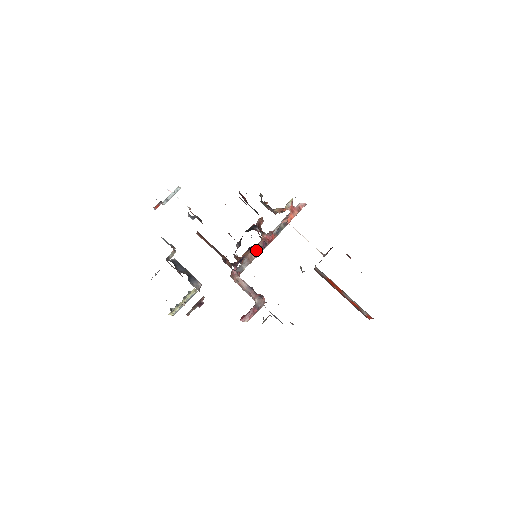
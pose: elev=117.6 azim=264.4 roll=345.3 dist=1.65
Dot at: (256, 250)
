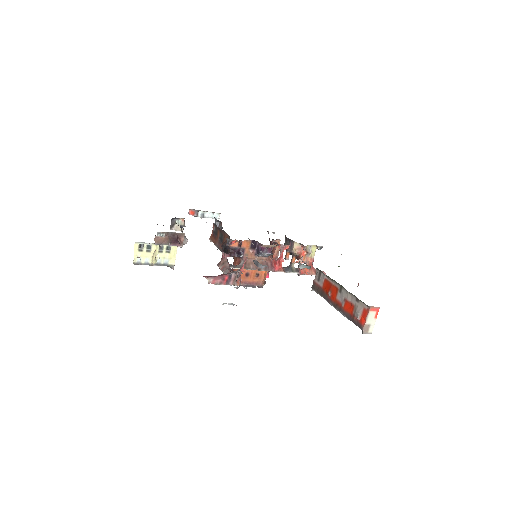
Dot at: (260, 248)
